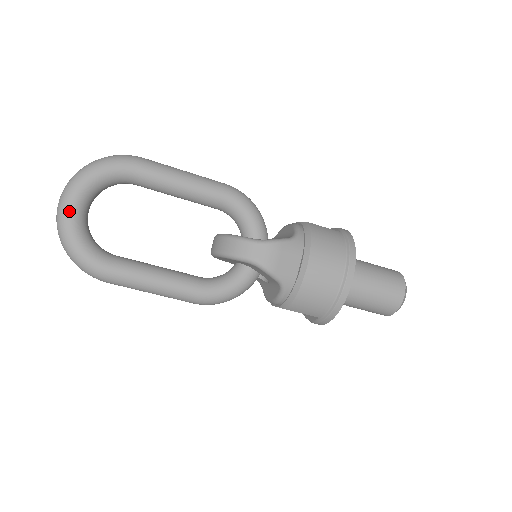
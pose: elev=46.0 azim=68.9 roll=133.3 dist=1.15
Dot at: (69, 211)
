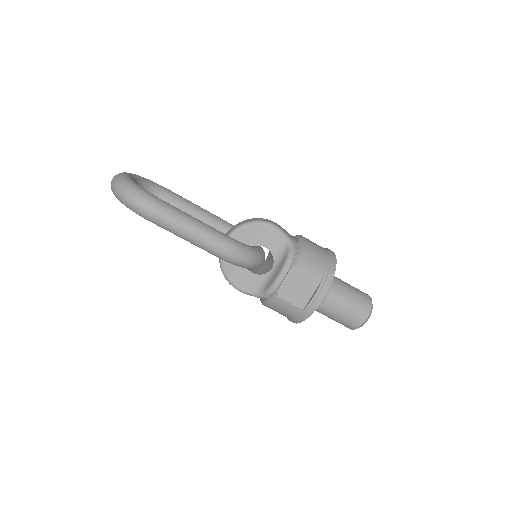
Dot at: (127, 174)
